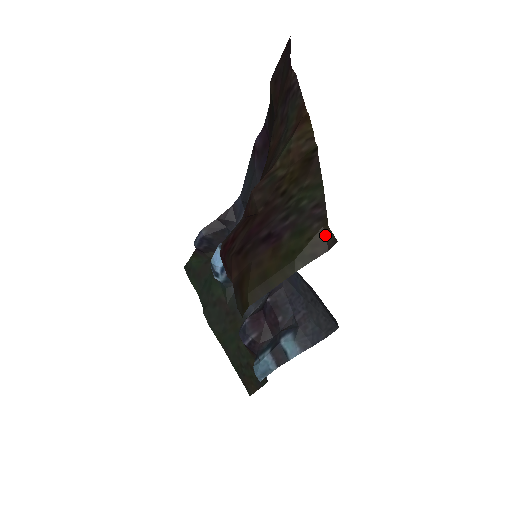
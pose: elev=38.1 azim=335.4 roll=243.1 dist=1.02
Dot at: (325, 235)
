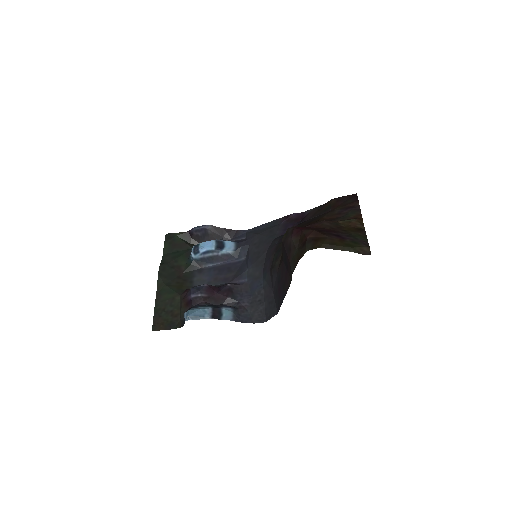
Dot at: (366, 250)
